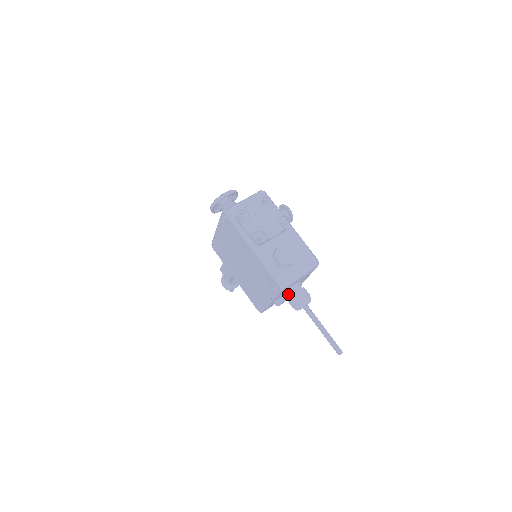
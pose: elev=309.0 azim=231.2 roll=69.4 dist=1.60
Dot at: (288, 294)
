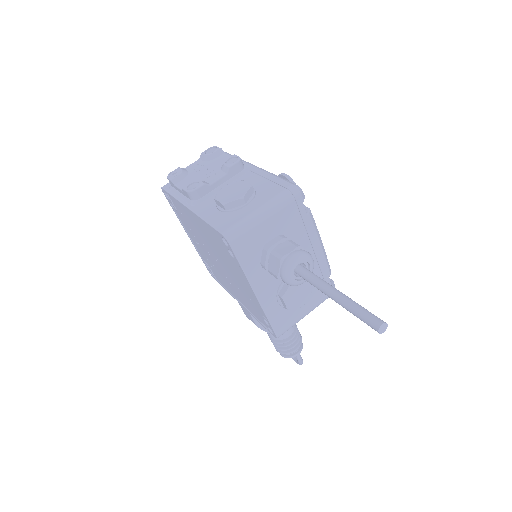
Dot at: (267, 261)
